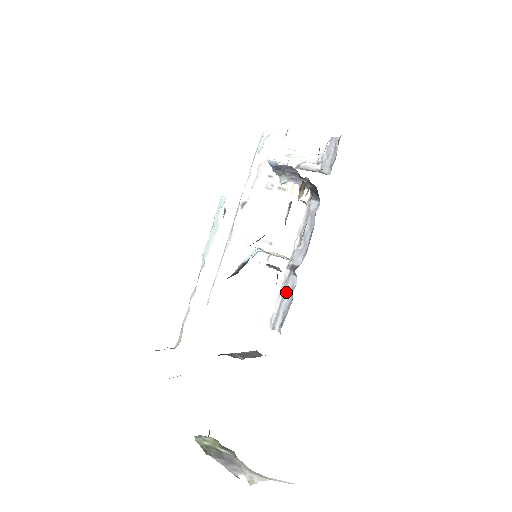
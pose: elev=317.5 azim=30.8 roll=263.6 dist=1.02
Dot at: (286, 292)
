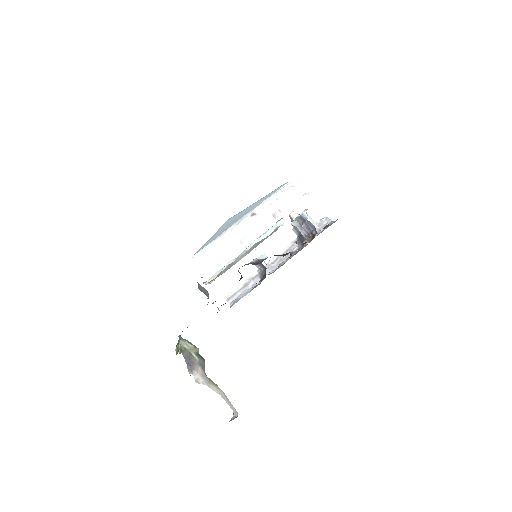
Dot at: (248, 284)
